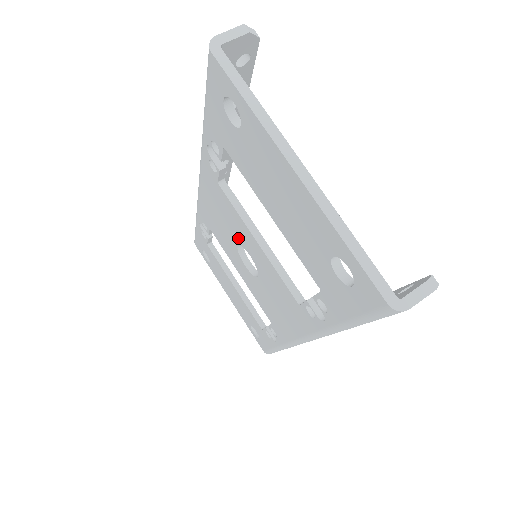
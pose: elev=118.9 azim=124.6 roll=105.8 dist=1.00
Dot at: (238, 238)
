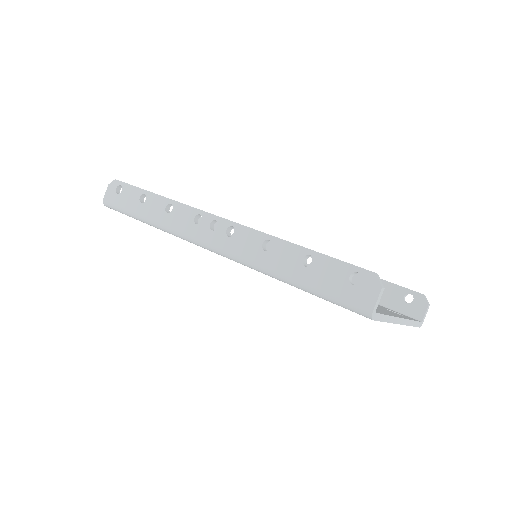
Dot at: occluded
